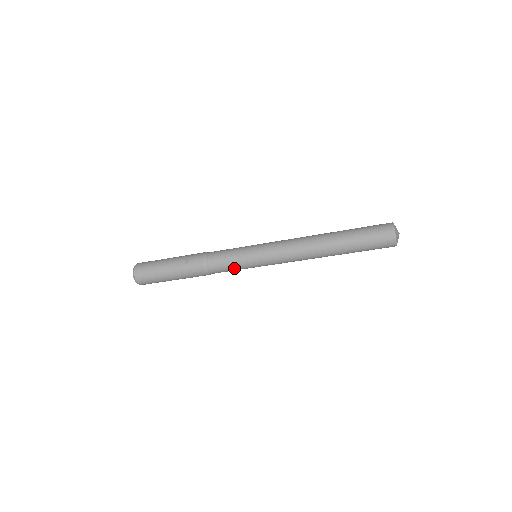
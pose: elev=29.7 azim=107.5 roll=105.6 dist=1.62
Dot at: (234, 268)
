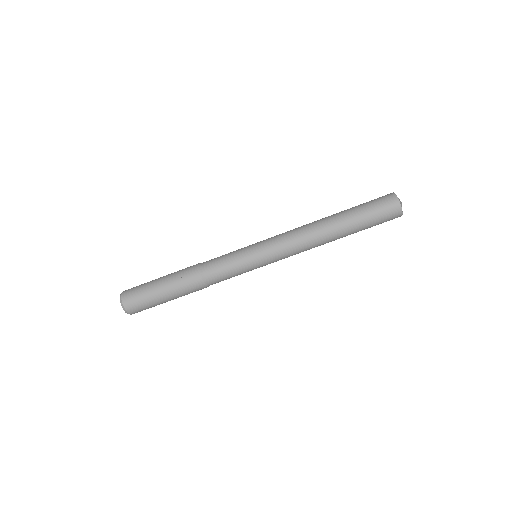
Dot at: (235, 274)
